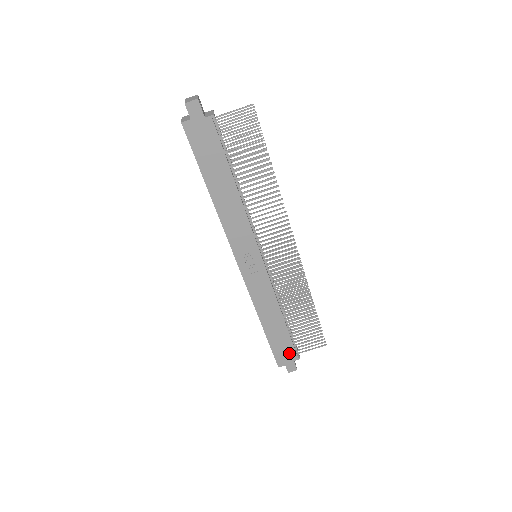
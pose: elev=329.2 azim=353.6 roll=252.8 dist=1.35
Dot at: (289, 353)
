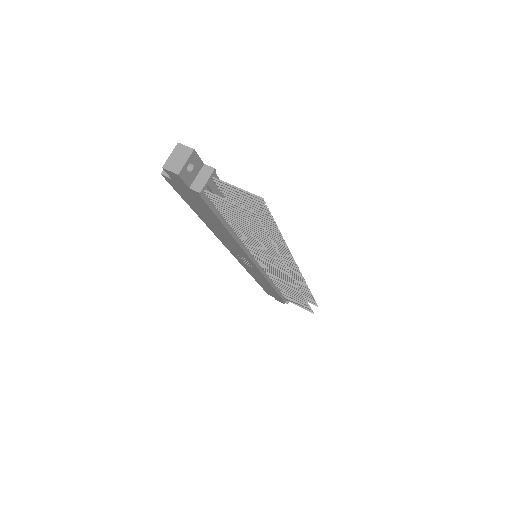
Dot at: (278, 298)
